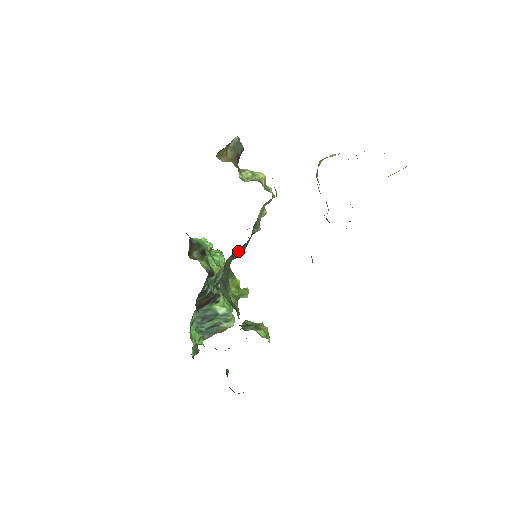
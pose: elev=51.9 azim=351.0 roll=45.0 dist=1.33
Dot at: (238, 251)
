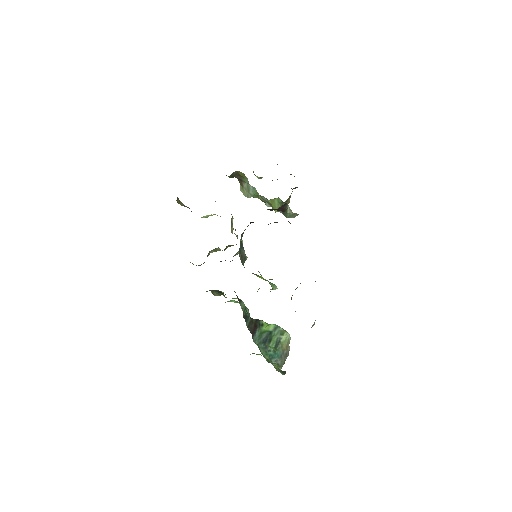
Dot at: (241, 252)
